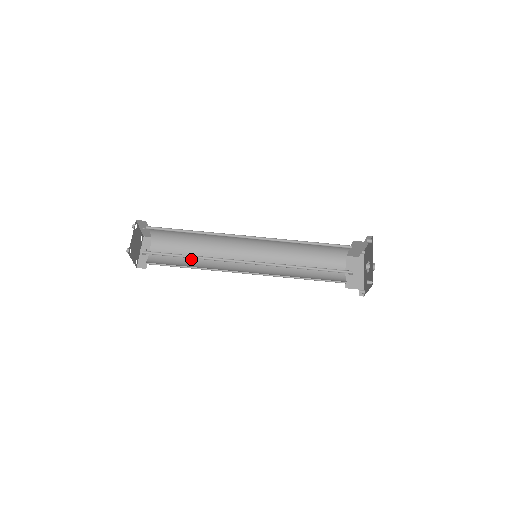
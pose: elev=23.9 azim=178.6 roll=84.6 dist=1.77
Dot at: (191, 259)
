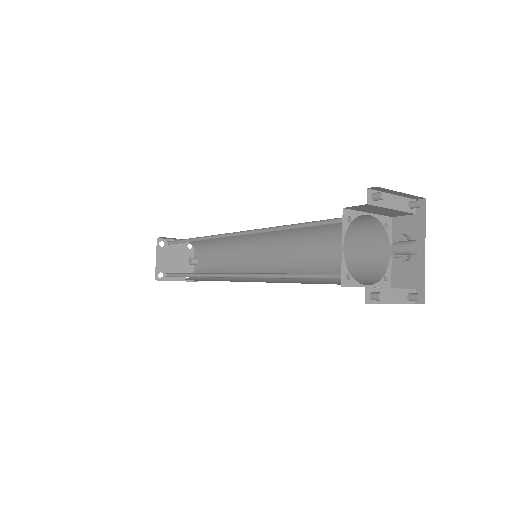
Dot at: (224, 264)
